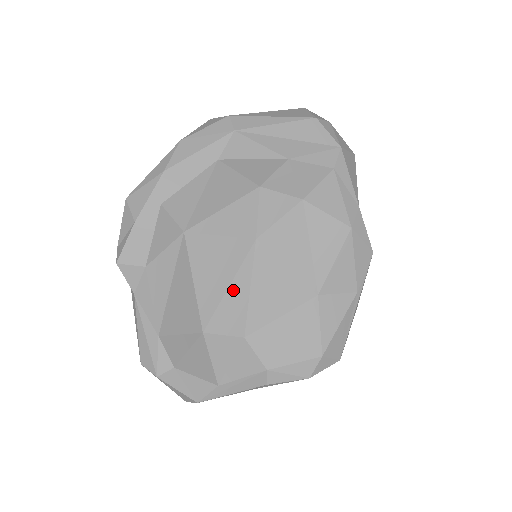
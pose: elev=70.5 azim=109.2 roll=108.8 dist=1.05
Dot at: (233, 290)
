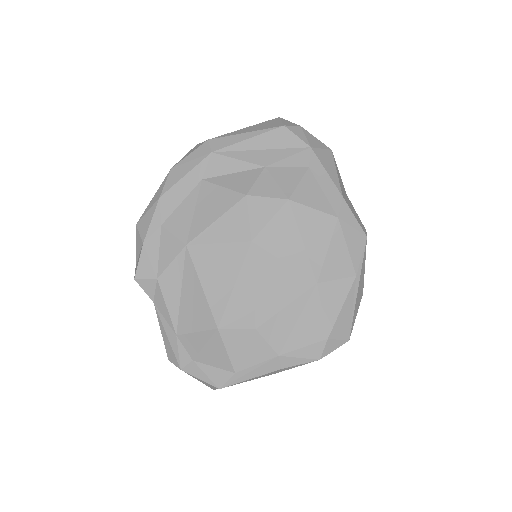
Dot at: (238, 289)
